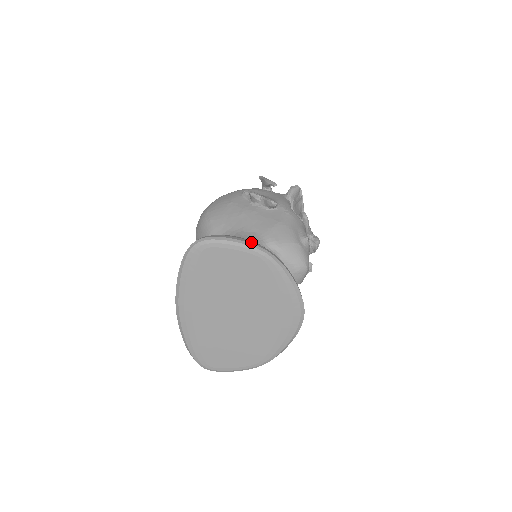
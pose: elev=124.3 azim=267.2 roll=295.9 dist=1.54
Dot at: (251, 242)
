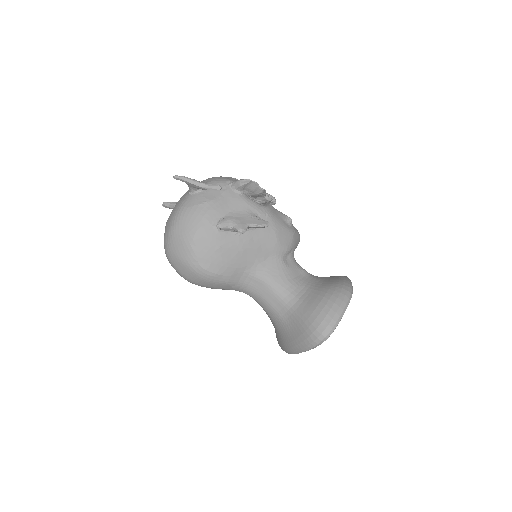
Dot at: (345, 302)
